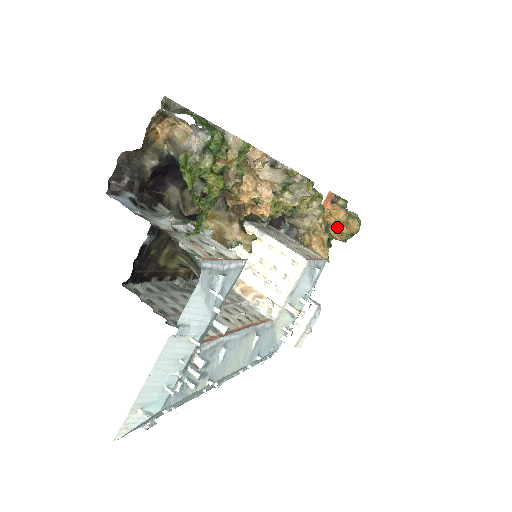
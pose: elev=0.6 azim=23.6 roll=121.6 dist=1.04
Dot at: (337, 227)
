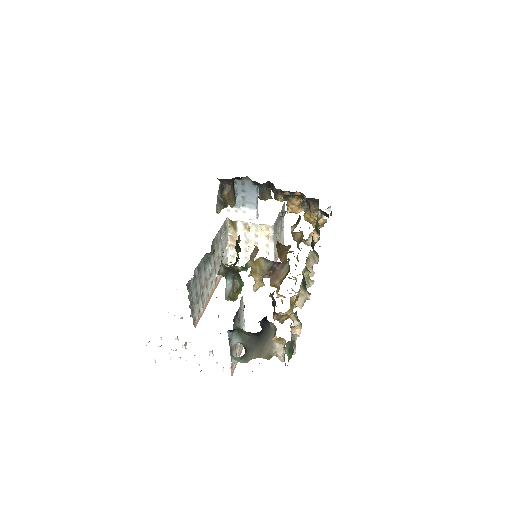
Dot at: occluded
